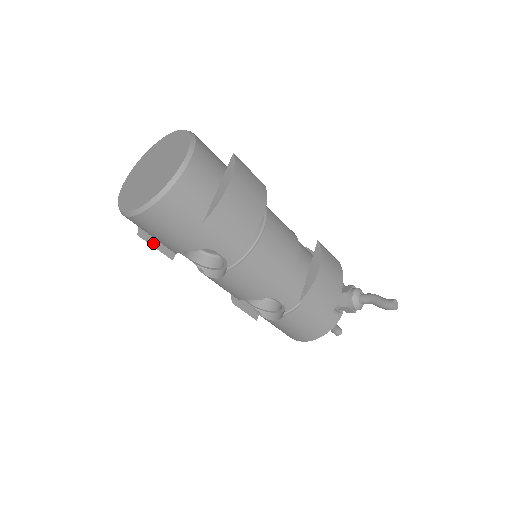
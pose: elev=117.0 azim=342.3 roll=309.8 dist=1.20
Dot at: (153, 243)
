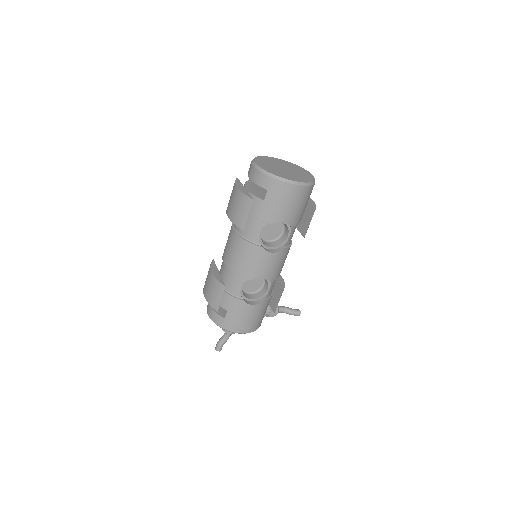
Dot at: (249, 211)
